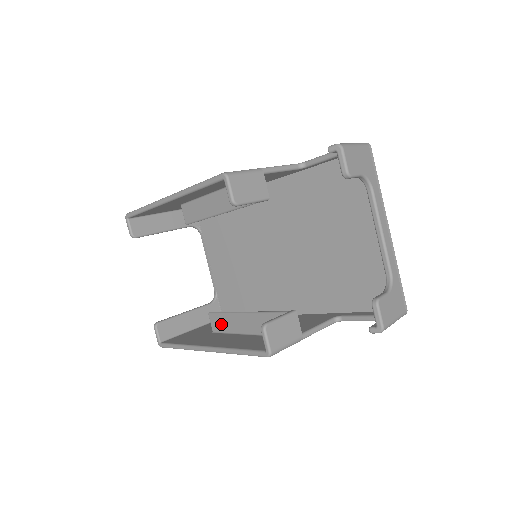
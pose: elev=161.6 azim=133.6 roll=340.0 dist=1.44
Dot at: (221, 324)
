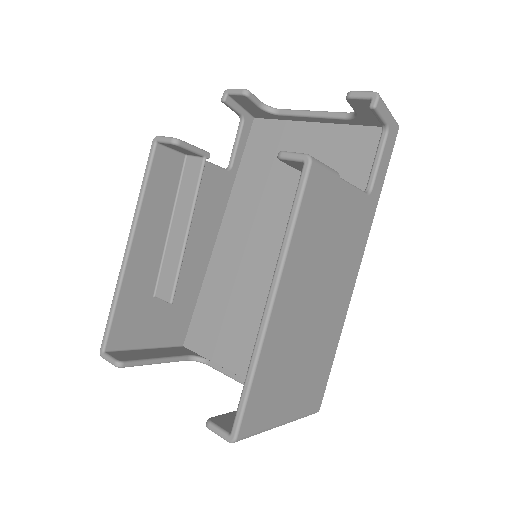
Dot at: occluded
